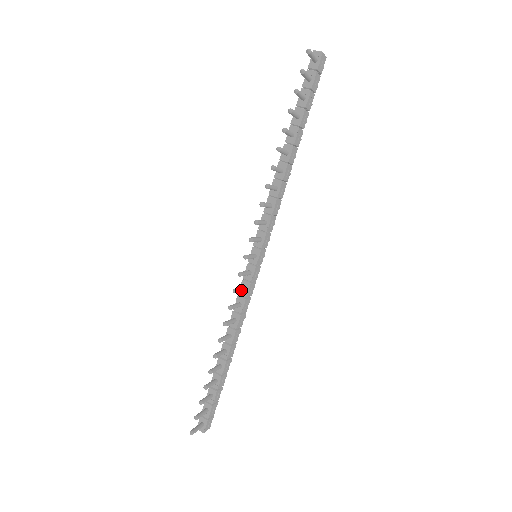
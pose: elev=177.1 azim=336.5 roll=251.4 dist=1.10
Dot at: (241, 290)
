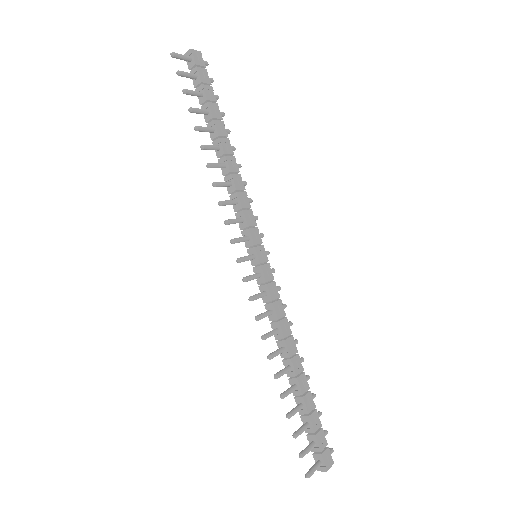
Dot at: (259, 295)
